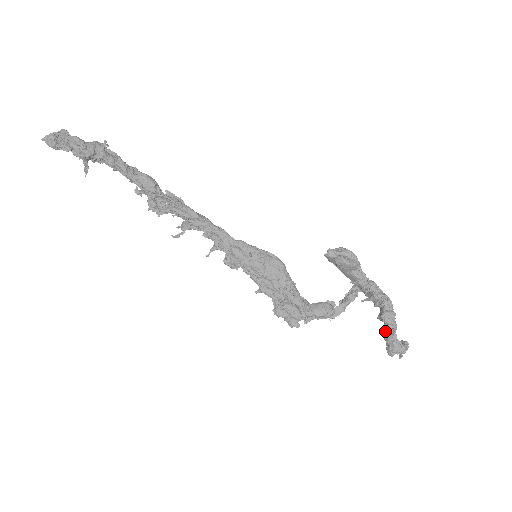
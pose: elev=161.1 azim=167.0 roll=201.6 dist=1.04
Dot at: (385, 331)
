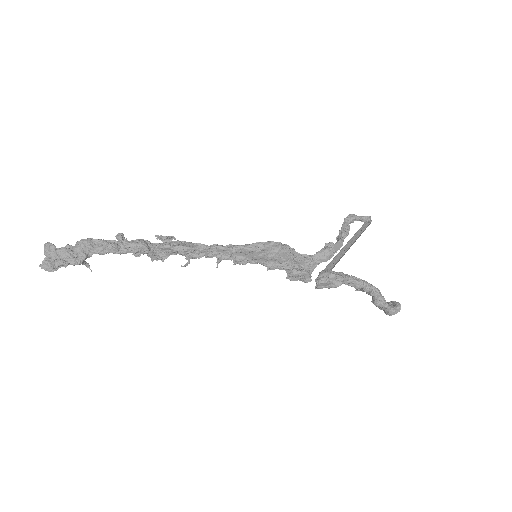
Dot at: (380, 307)
